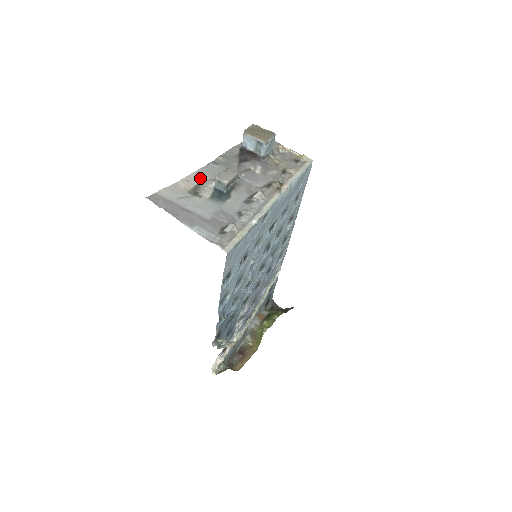
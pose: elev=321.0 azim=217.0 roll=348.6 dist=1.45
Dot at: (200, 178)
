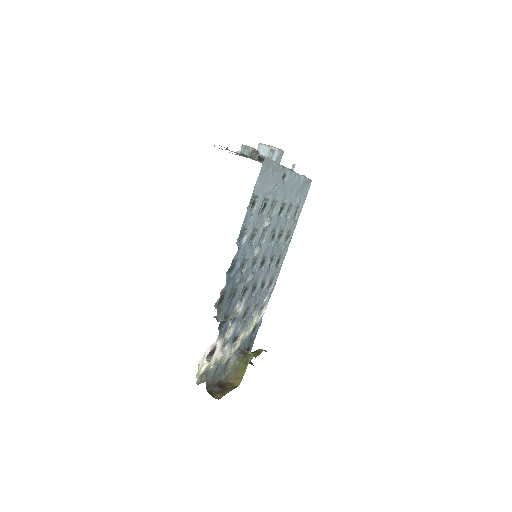
Dot at: occluded
